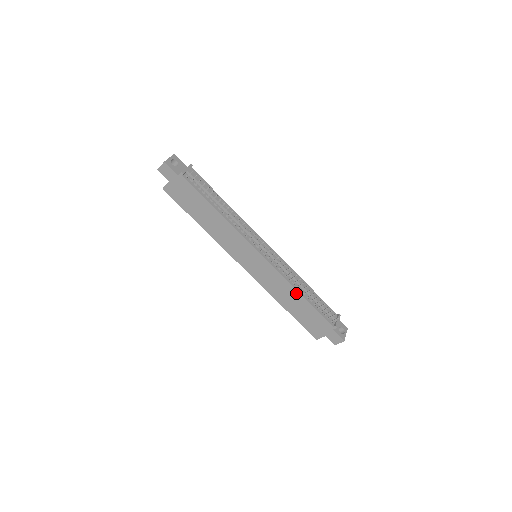
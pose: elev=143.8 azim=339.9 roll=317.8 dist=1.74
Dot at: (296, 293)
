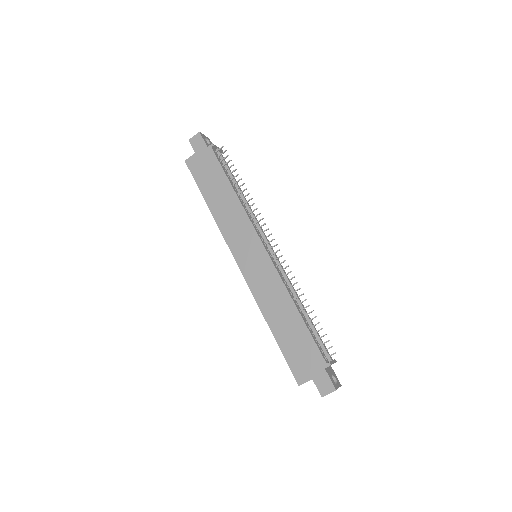
Dot at: (291, 305)
